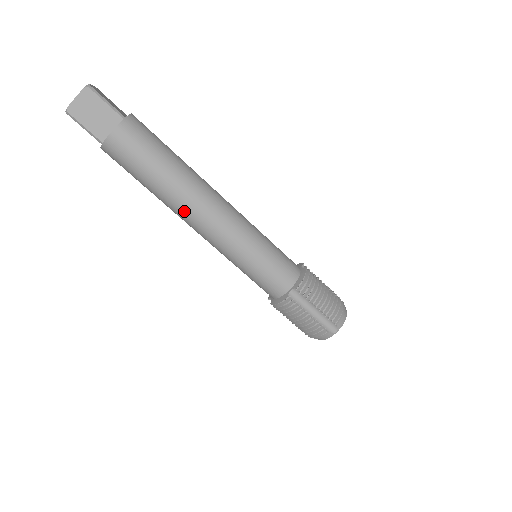
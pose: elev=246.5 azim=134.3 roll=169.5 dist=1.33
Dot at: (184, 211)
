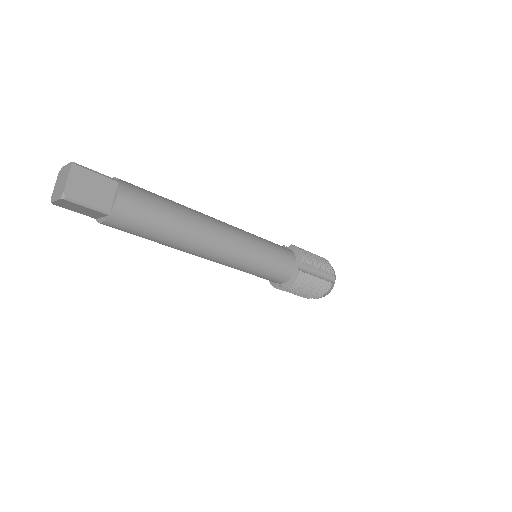
Dot at: occluded
